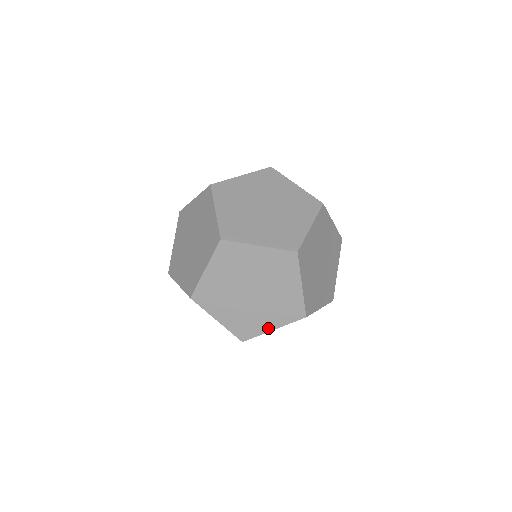
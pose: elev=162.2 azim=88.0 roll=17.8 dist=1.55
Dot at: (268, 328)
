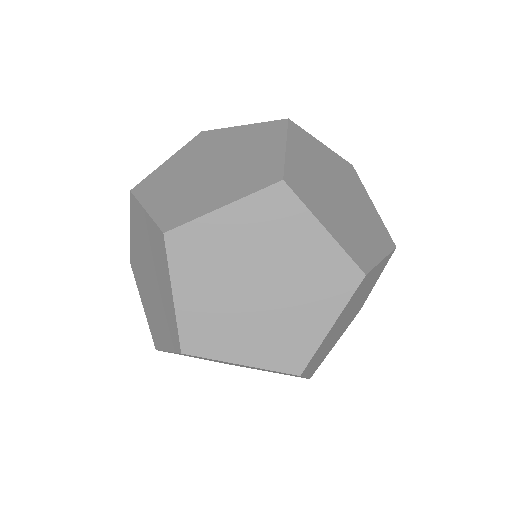
Dot at: occluded
